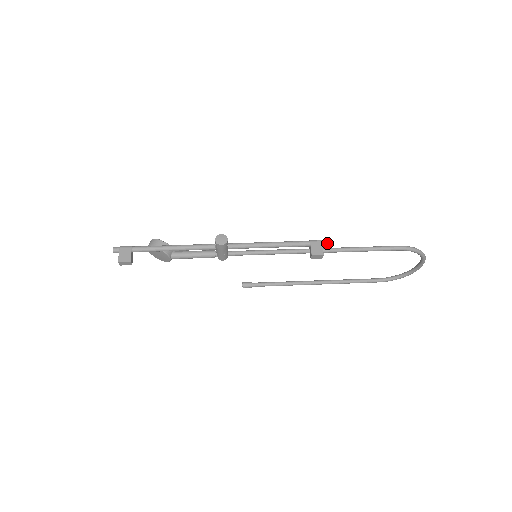
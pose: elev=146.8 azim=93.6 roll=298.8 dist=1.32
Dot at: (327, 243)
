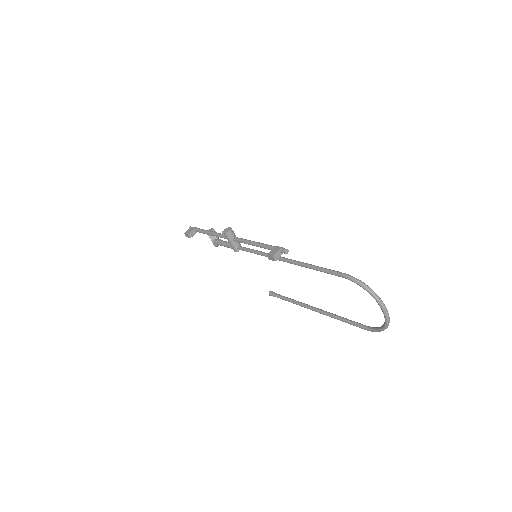
Dot at: (284, 250)
